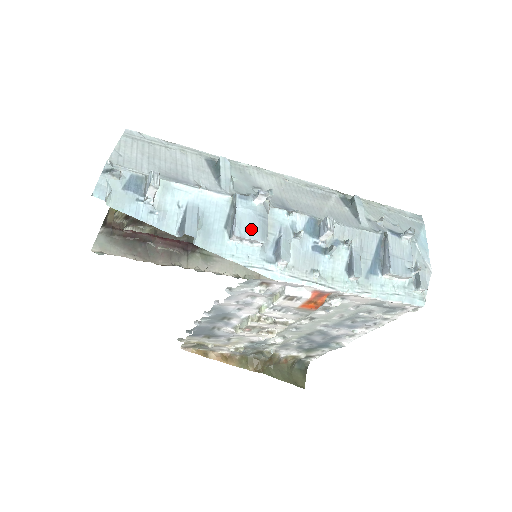
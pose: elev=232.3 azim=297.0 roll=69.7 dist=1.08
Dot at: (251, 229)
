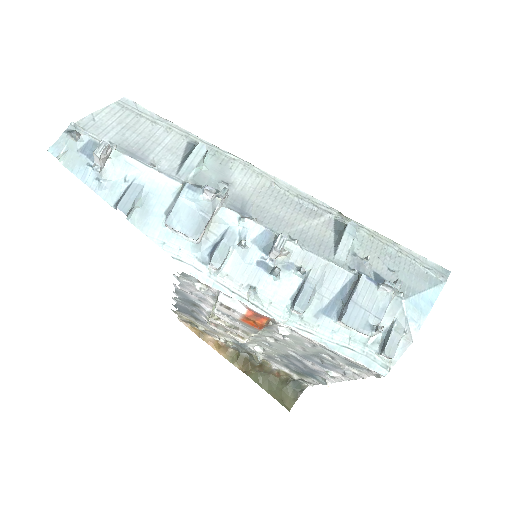
Dot at: (186, 222)
